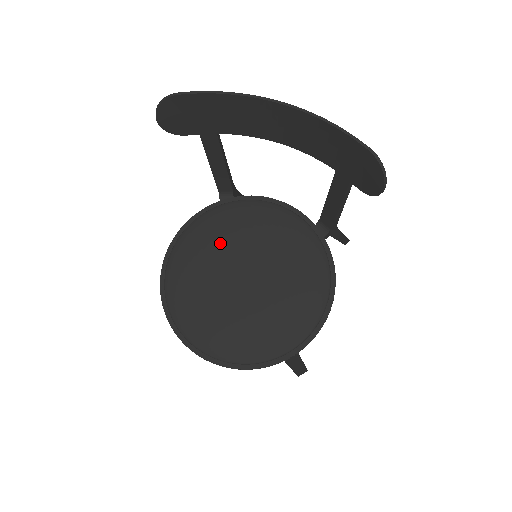
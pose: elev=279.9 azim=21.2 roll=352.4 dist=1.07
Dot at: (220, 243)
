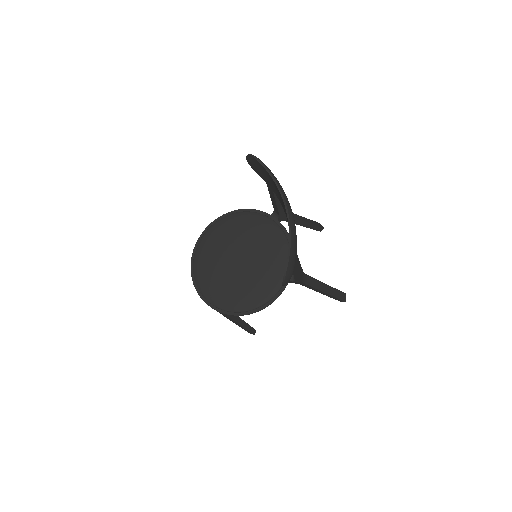
Dot at: (247, 234)
